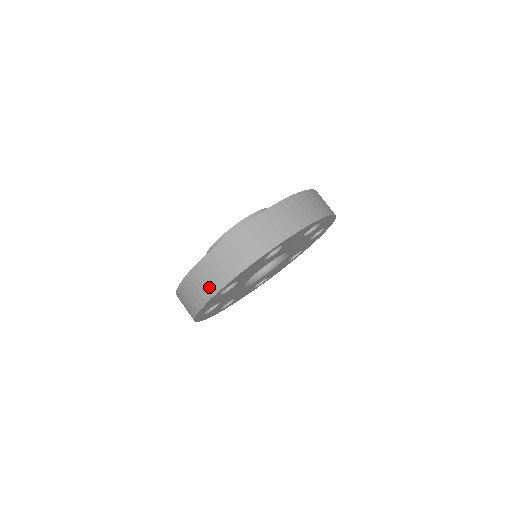
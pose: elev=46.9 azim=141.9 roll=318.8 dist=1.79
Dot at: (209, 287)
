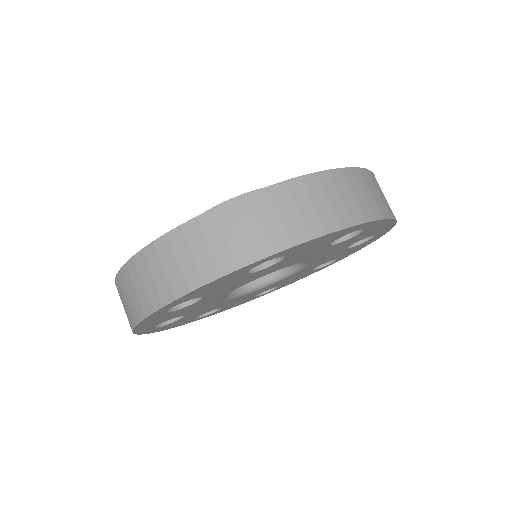
Dot at: (259, 240)
